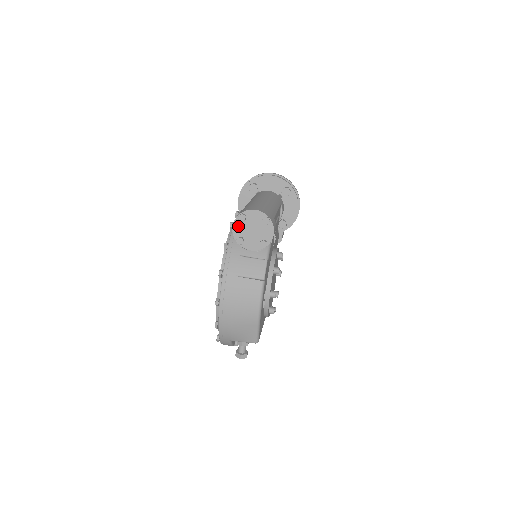
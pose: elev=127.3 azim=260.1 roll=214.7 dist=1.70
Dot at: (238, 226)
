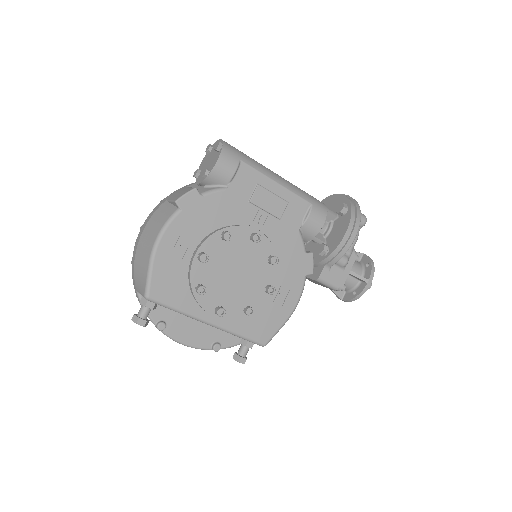
Dot at: (205, 160)
